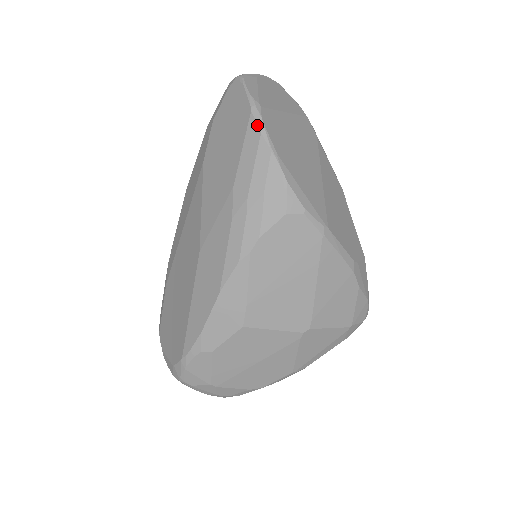
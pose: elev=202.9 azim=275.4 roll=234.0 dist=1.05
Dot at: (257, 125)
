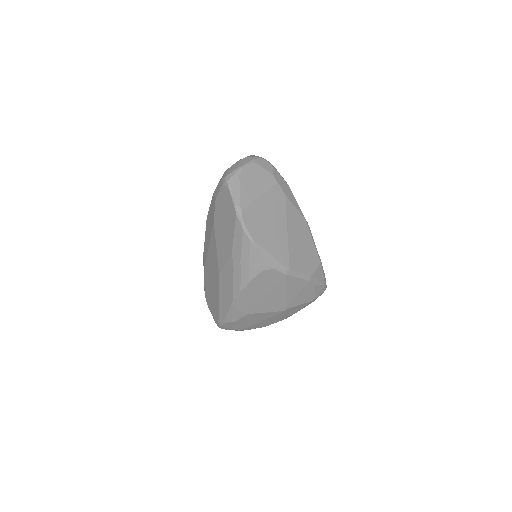
Dot at: (240, 224)
